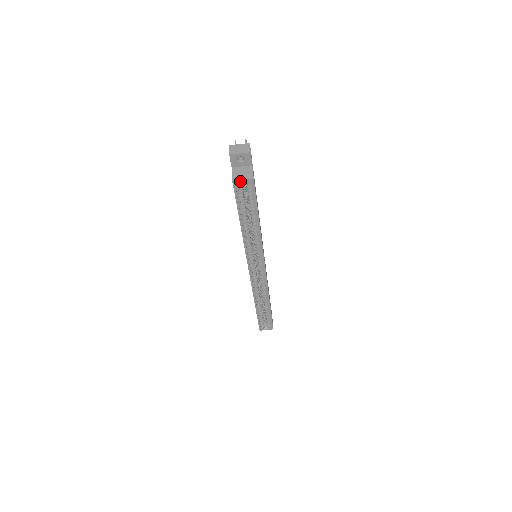
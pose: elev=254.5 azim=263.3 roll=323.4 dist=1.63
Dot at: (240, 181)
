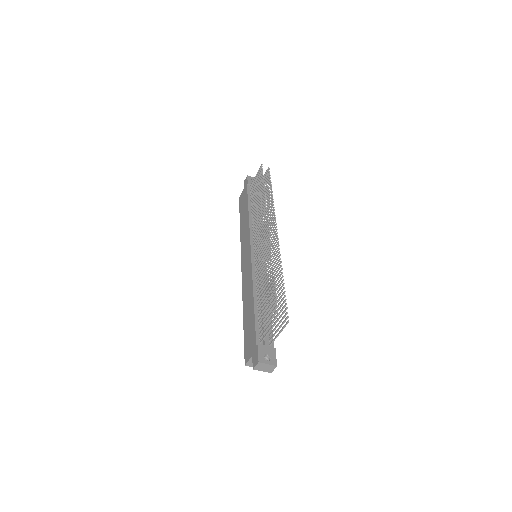
Dot at: (251, 366)
